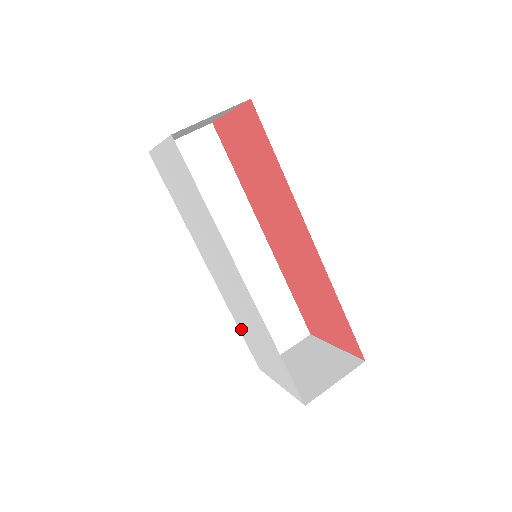
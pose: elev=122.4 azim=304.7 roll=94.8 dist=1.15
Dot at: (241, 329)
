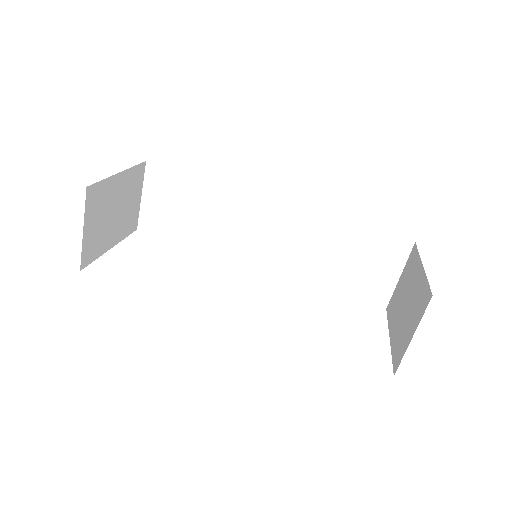
Dot at: occluded
